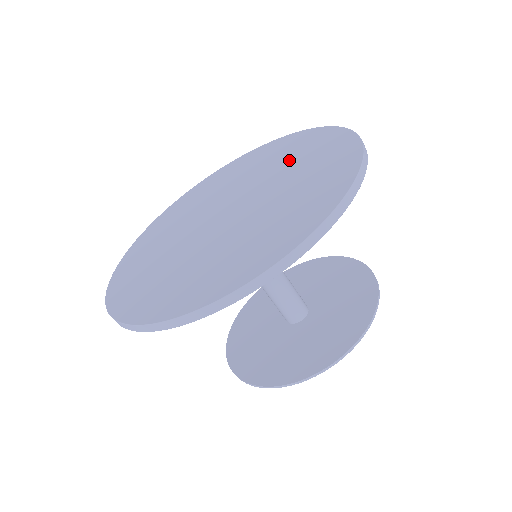
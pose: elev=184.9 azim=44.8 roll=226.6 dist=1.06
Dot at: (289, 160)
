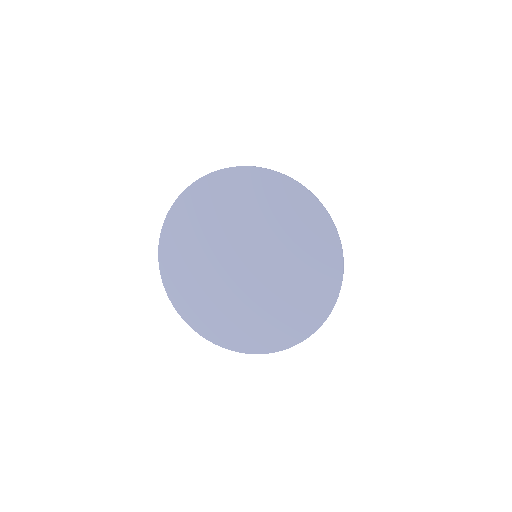
Dot at: (280, 221)
